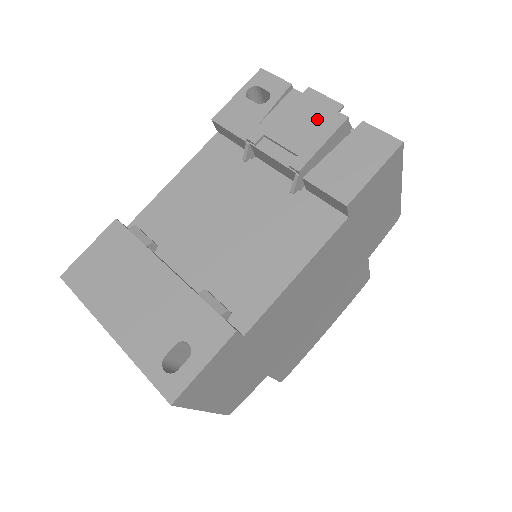
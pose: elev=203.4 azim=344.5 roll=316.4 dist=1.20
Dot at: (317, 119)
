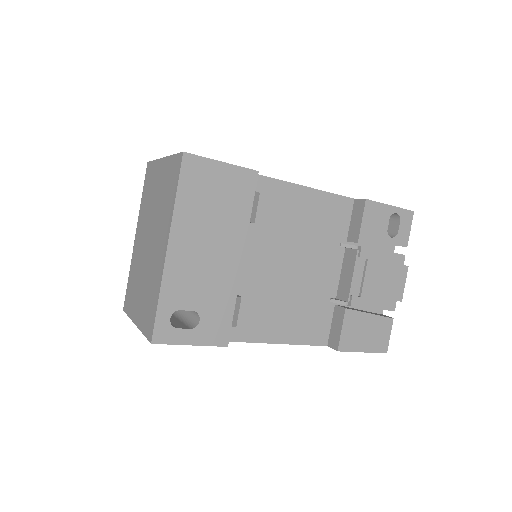
Dot at: (388, 291)
